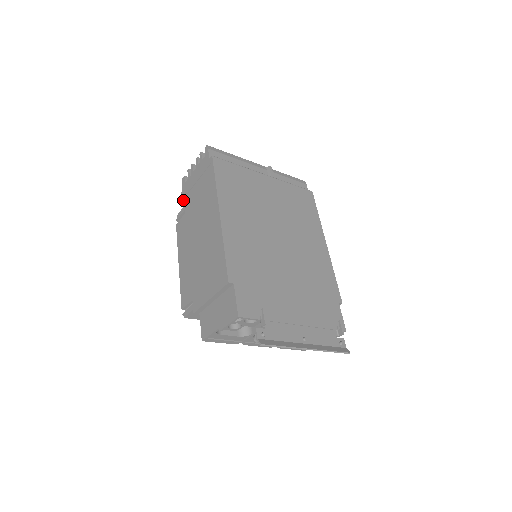
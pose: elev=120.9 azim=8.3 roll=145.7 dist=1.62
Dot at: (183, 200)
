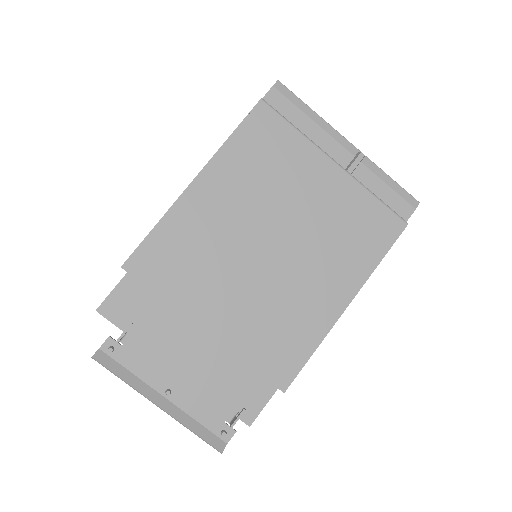
Dot at: occluded
